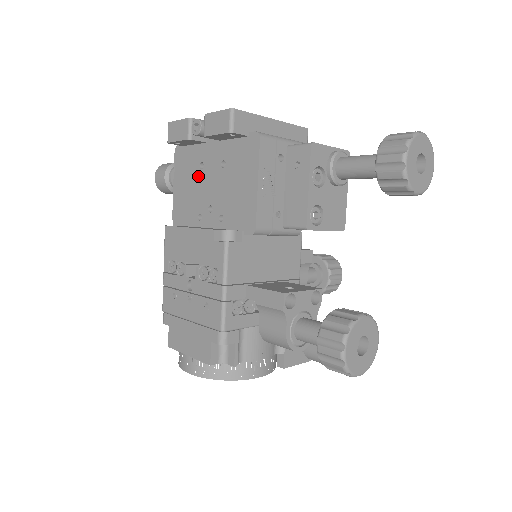
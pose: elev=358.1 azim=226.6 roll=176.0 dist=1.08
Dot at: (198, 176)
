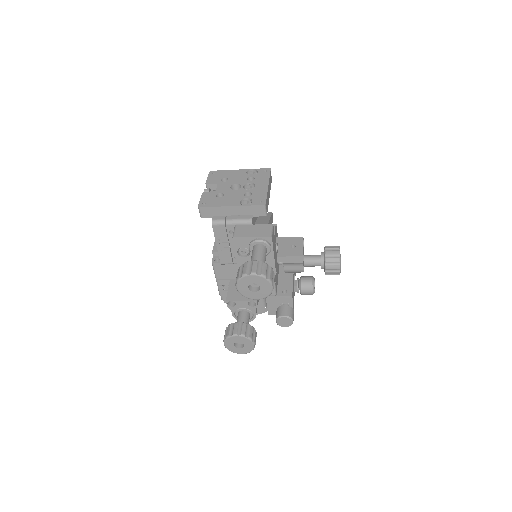
Dot at: occluded
